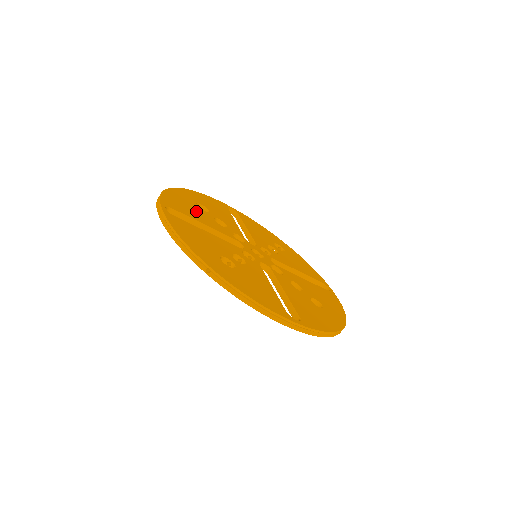
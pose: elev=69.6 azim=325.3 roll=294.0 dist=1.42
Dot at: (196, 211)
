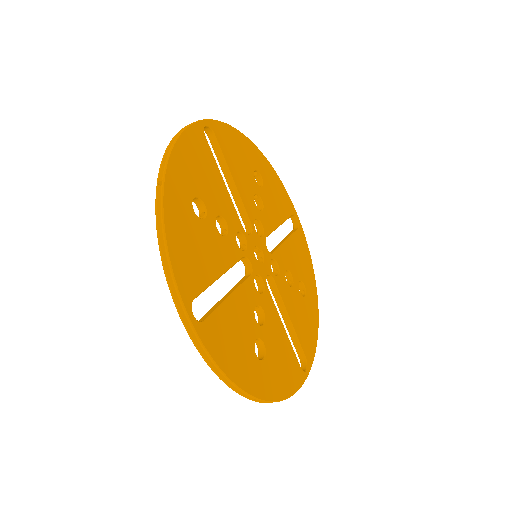
Dot at: (203, 244)
